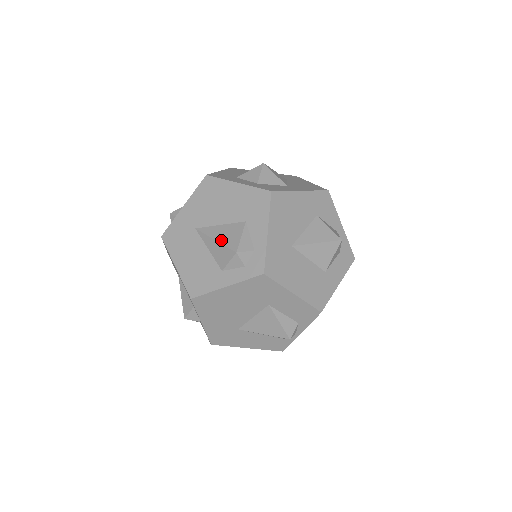
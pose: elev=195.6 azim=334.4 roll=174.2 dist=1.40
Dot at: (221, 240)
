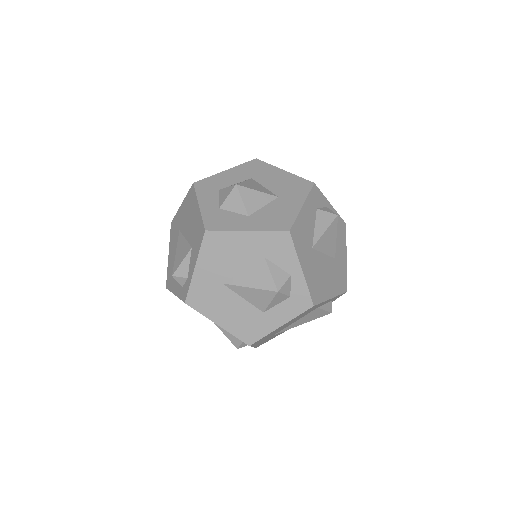
Dot at: (176, 255)
